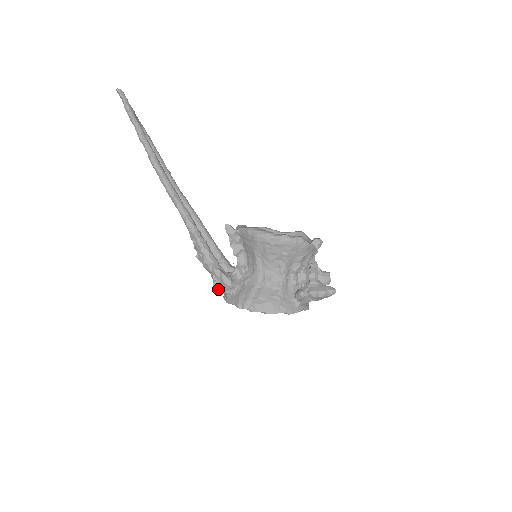
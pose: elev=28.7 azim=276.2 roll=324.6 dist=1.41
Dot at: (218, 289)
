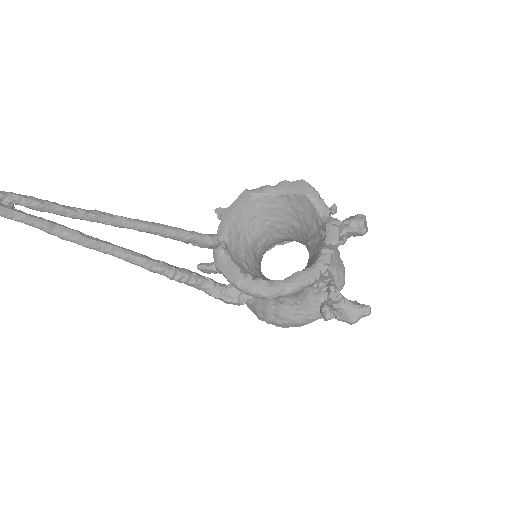
Dot at: occluded
